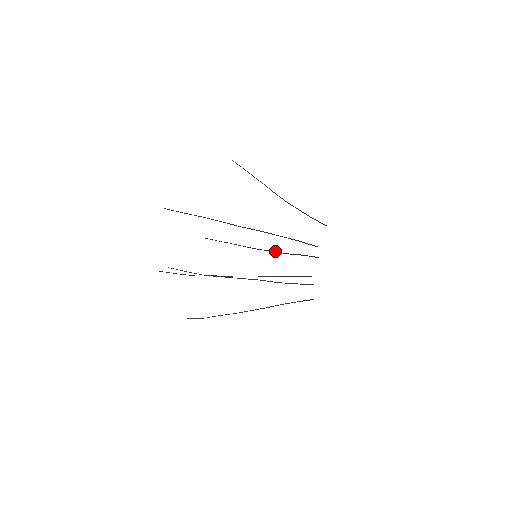
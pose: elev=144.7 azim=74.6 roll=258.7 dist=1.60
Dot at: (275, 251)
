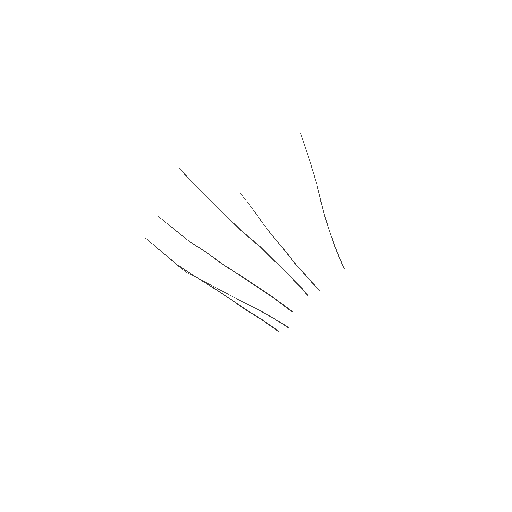
Dot at: occluded
